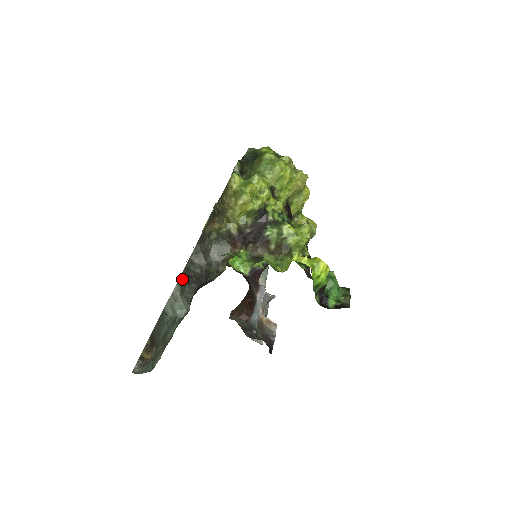
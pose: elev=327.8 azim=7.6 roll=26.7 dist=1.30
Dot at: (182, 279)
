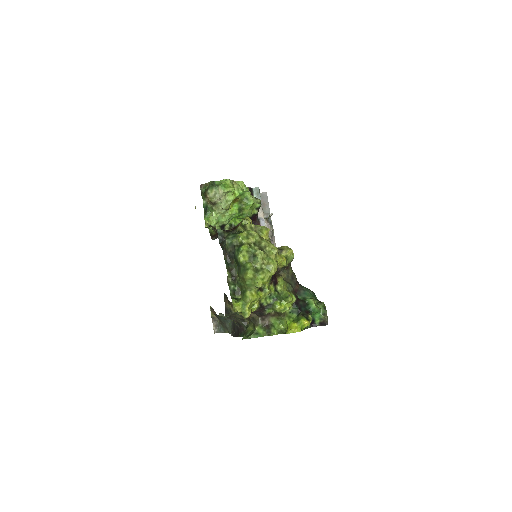
Dot at: occluded
